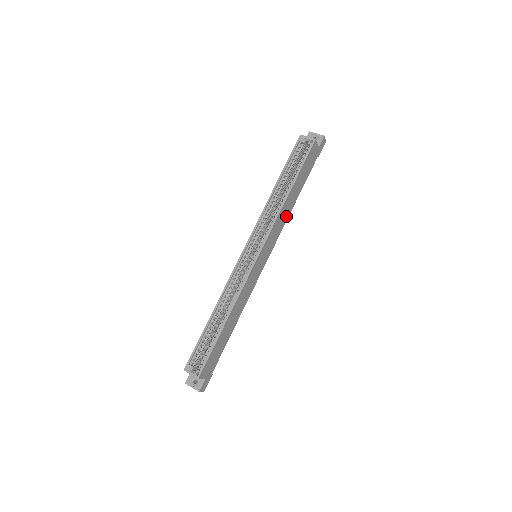
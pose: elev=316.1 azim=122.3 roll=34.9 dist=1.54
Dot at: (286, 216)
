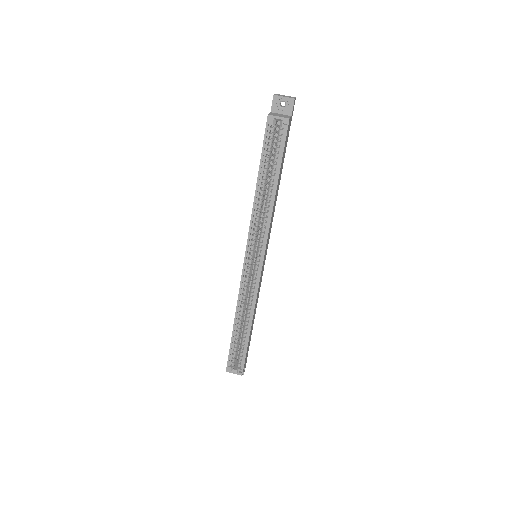
Dot at: occluded
